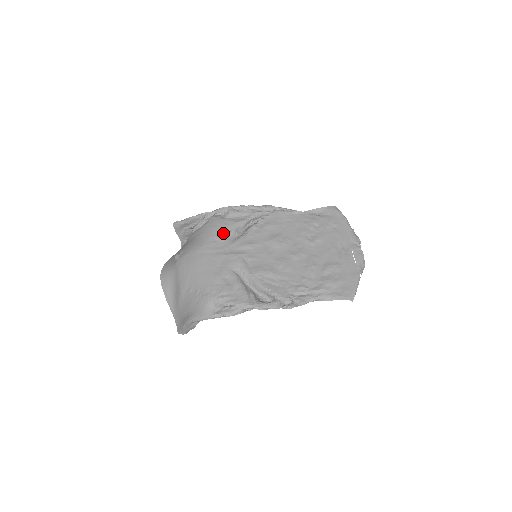
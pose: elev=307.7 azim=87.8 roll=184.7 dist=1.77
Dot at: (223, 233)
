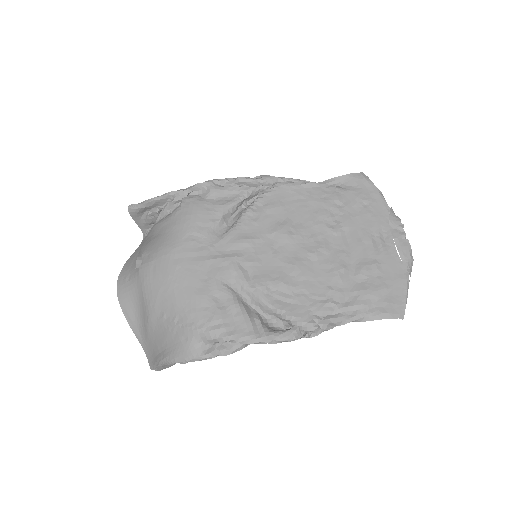
Dot at: (205, 224)
